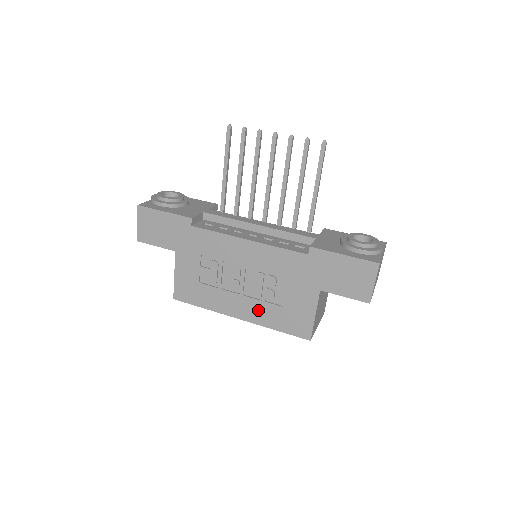
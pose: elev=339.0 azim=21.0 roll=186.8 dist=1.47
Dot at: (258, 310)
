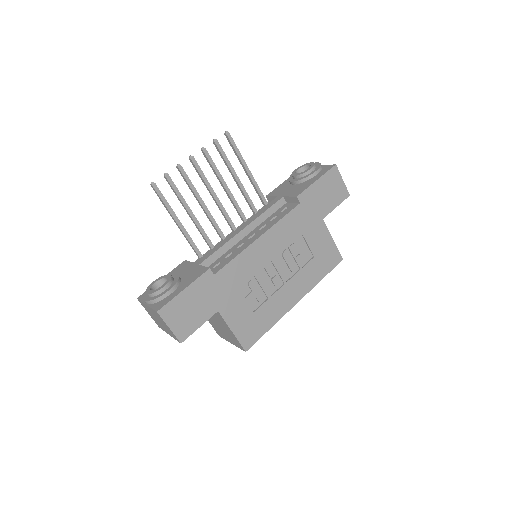
Dot at: (303, 280)
